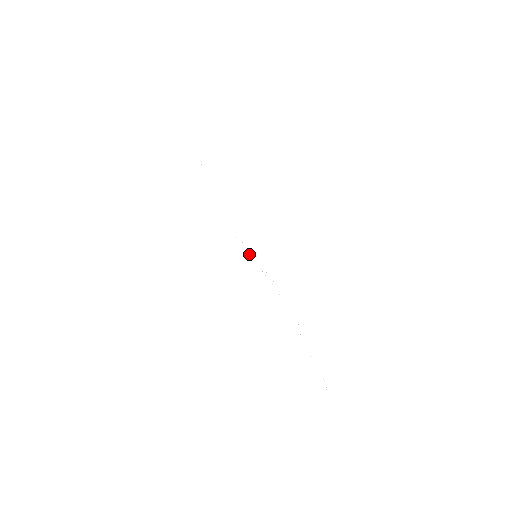
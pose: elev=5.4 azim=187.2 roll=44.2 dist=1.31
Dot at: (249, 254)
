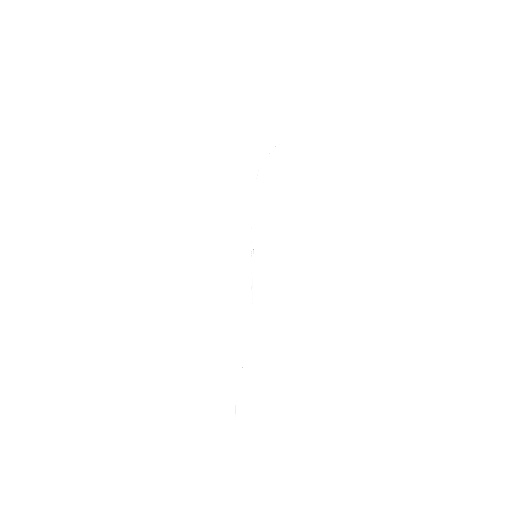
Dot at: (252, 250)
